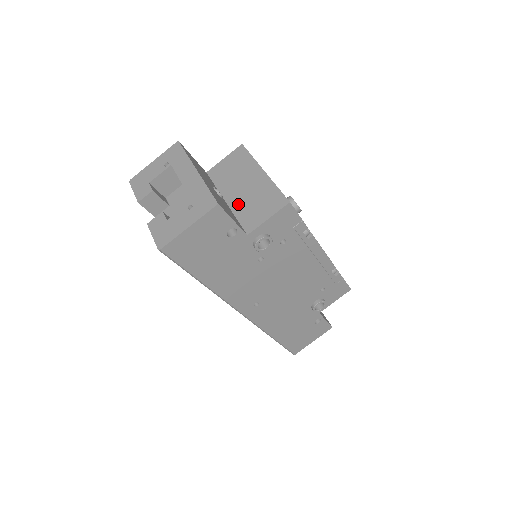
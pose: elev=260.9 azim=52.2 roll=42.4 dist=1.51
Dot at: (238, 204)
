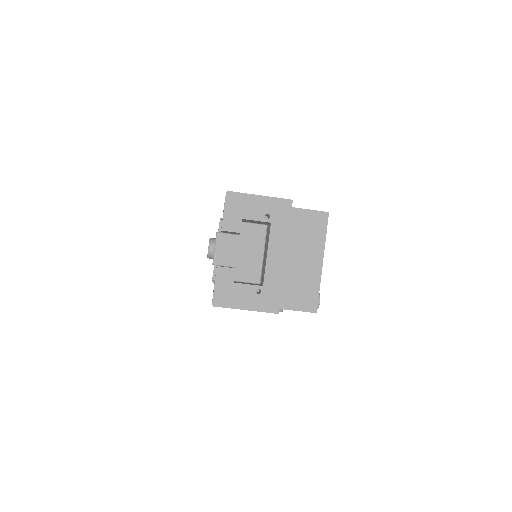
Dot at: (285, 272)
